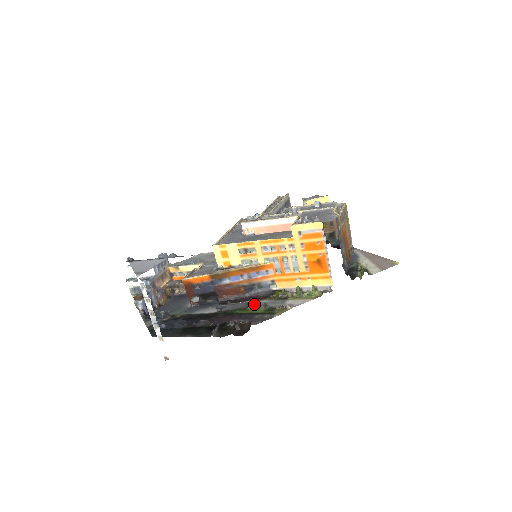
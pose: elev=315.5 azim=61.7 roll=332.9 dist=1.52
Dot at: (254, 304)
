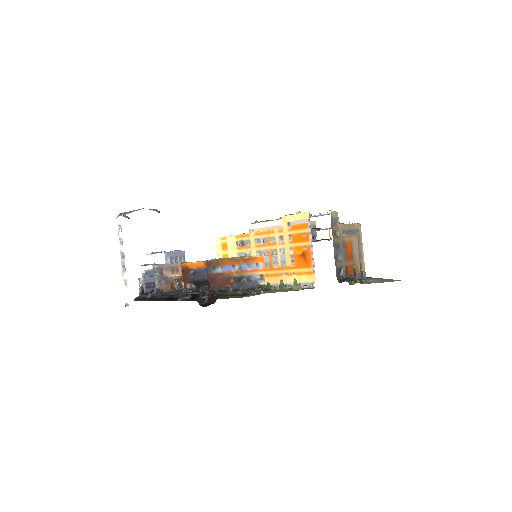
Dot at: occluded
